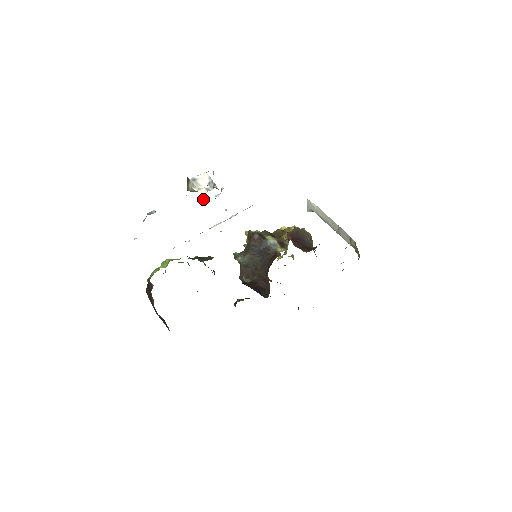
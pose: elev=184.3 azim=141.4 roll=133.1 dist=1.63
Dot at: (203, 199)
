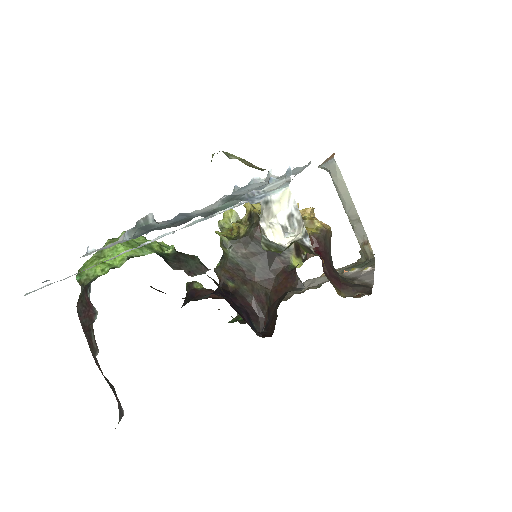
Dot at: (236, 190)
